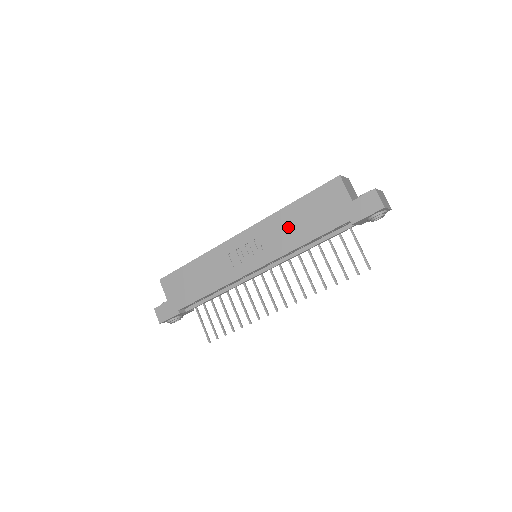
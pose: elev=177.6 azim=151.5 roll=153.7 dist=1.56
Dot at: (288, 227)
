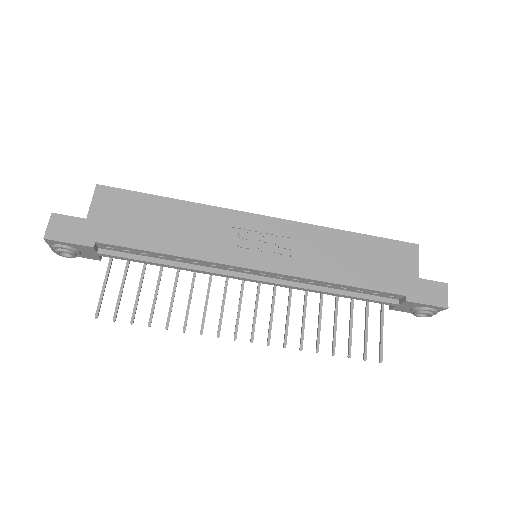
Dot at: (332, 252)
